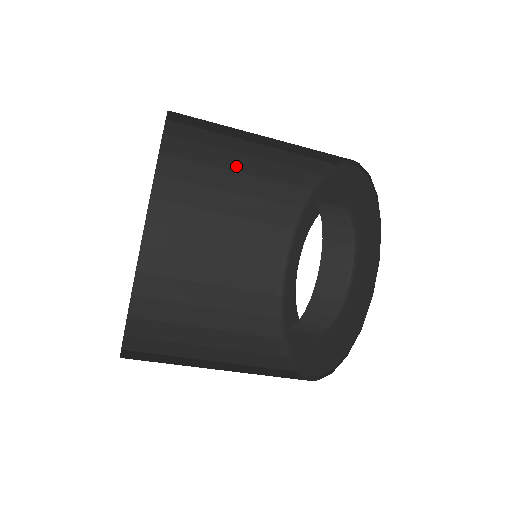
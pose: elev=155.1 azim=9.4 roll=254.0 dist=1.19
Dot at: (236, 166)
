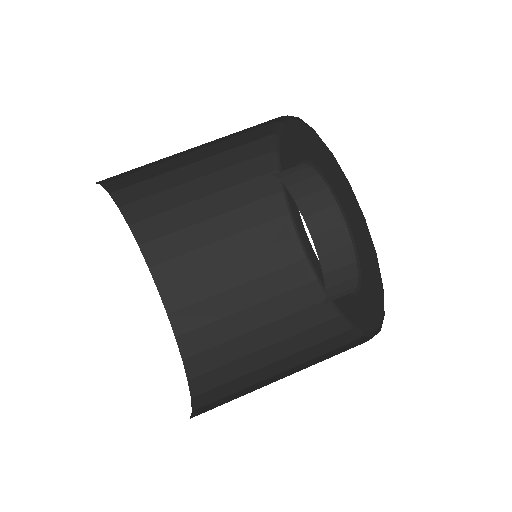
Dot at: occluded
